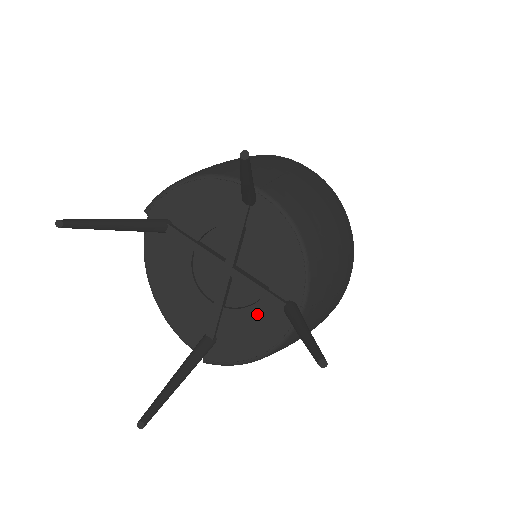
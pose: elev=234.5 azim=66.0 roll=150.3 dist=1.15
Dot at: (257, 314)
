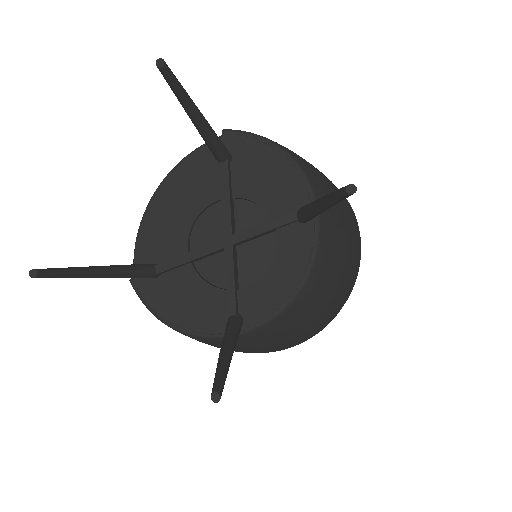
Dot at: (208, 296)
